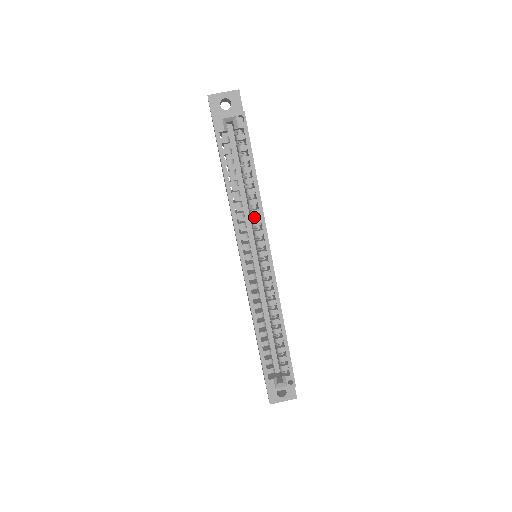
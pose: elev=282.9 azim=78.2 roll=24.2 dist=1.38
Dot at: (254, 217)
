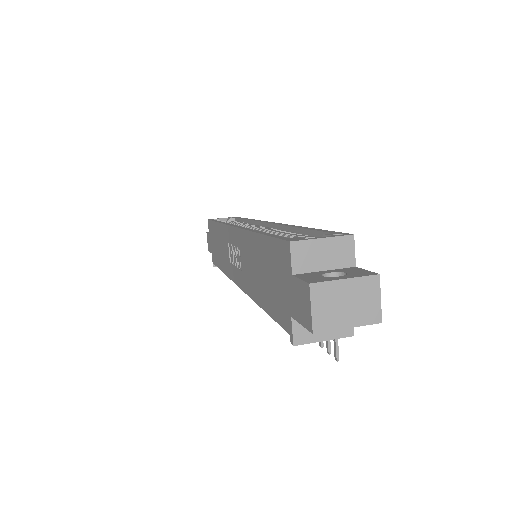
Dot at: occluded
